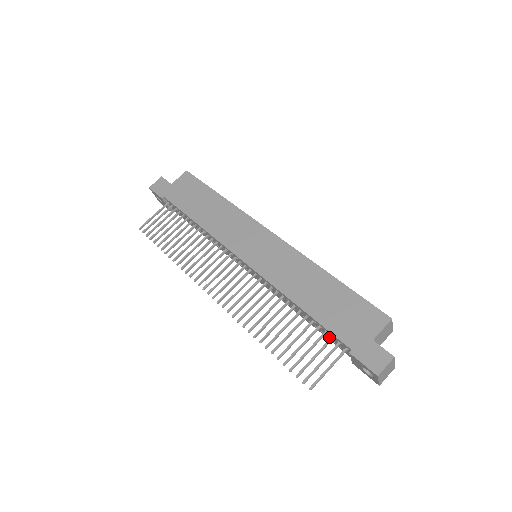
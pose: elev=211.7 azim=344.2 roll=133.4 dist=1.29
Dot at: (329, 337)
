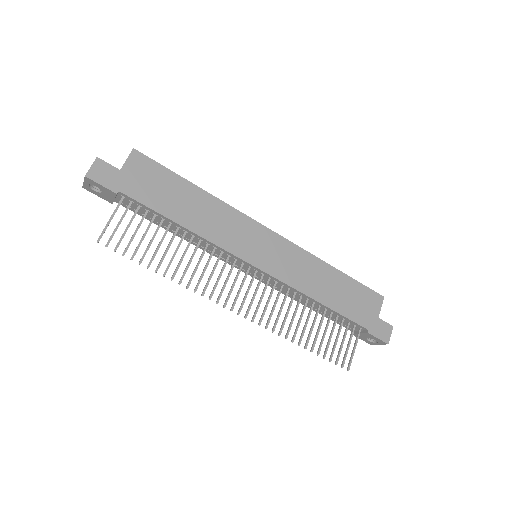
Dot at: (337, 320)
